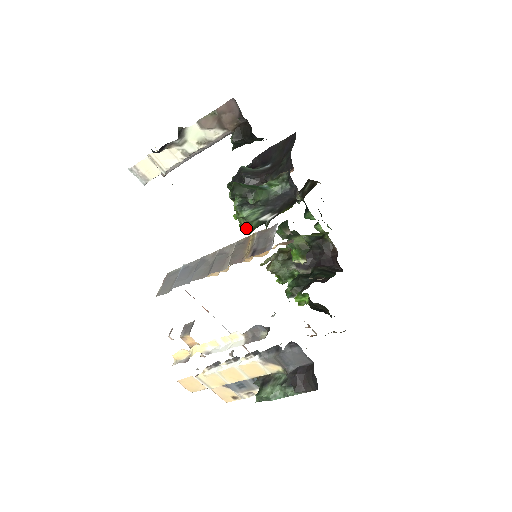
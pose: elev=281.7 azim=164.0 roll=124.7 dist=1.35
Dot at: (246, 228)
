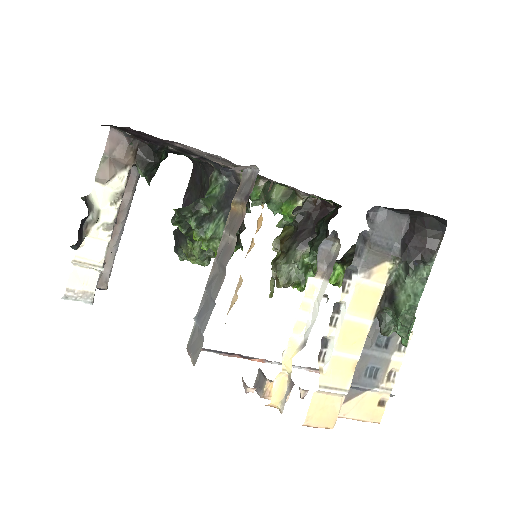
Dot at: occluded
